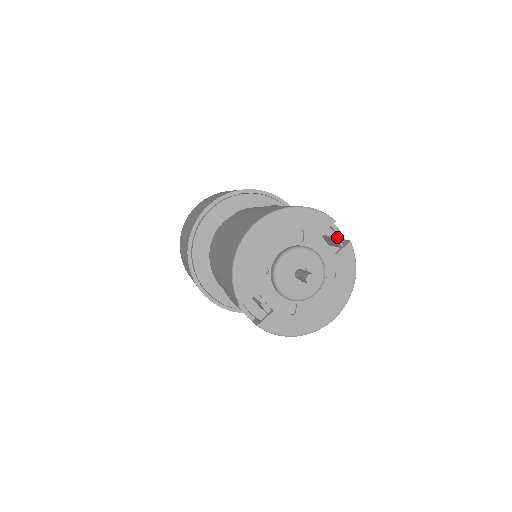
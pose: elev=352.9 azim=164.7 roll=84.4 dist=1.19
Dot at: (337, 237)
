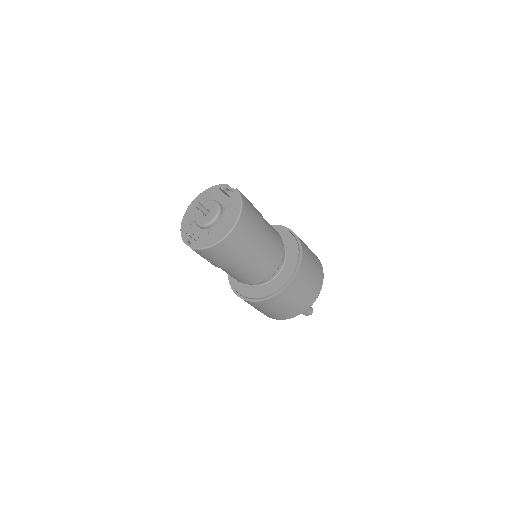
Dot at: occluded
